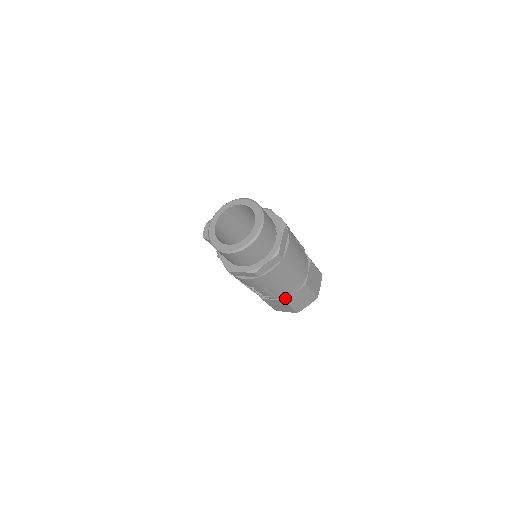
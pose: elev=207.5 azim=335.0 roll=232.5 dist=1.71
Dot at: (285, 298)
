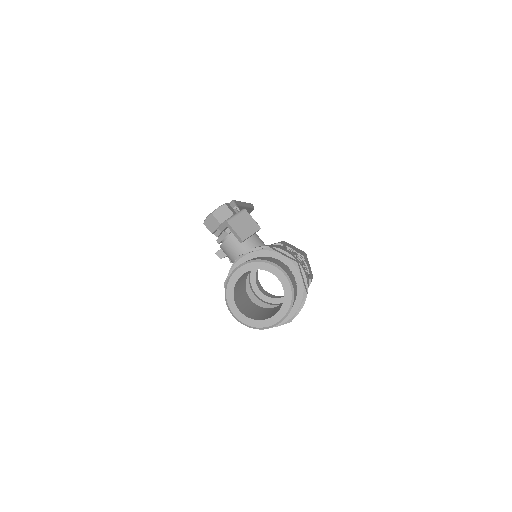
Dot at: occluded
